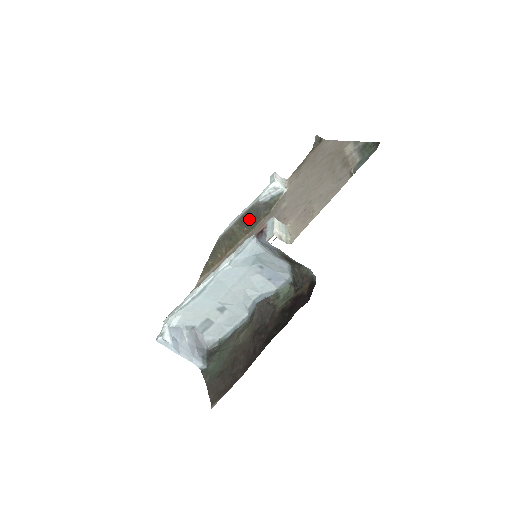
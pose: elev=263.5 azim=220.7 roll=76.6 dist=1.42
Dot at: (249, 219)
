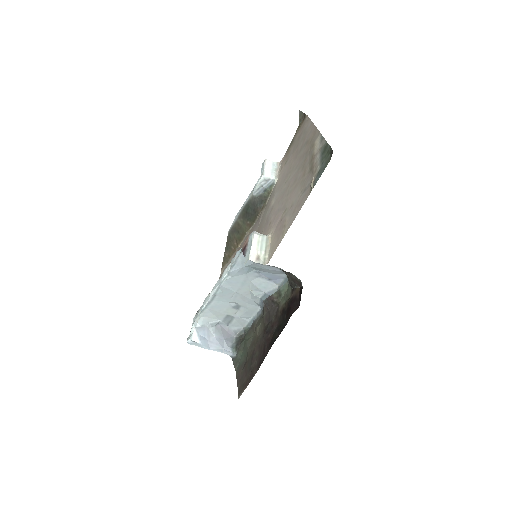
Dot at: (249, 213)
